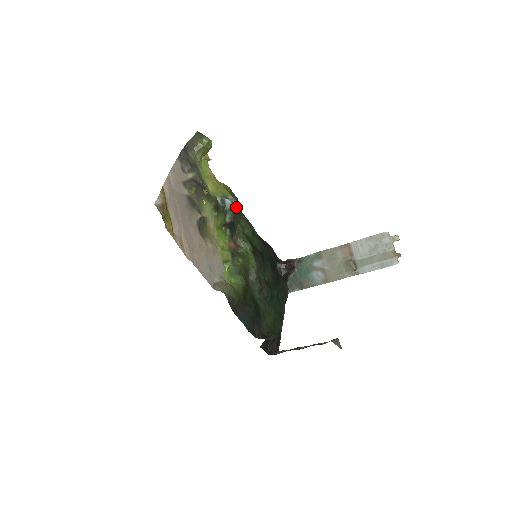
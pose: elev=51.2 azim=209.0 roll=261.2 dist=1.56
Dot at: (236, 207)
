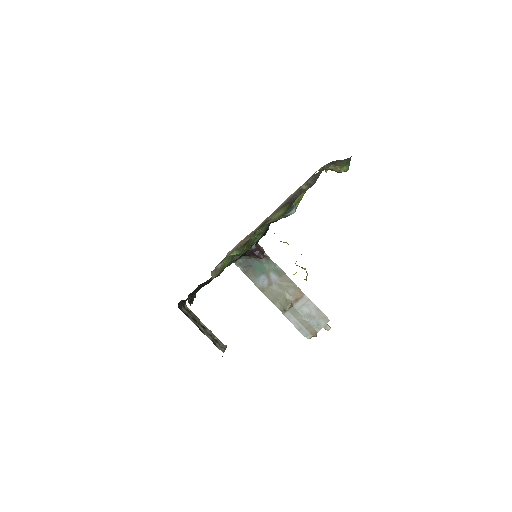
Dot at: occluded
